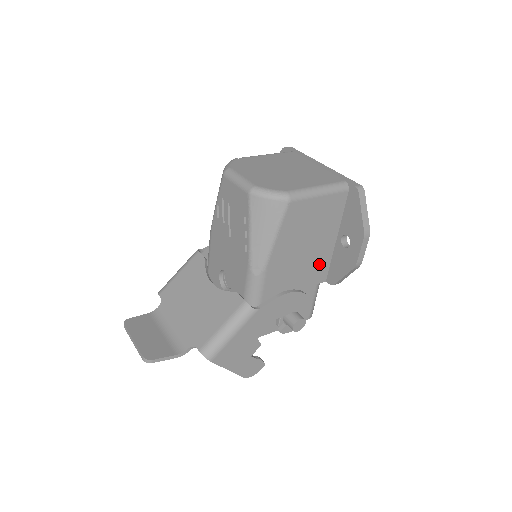
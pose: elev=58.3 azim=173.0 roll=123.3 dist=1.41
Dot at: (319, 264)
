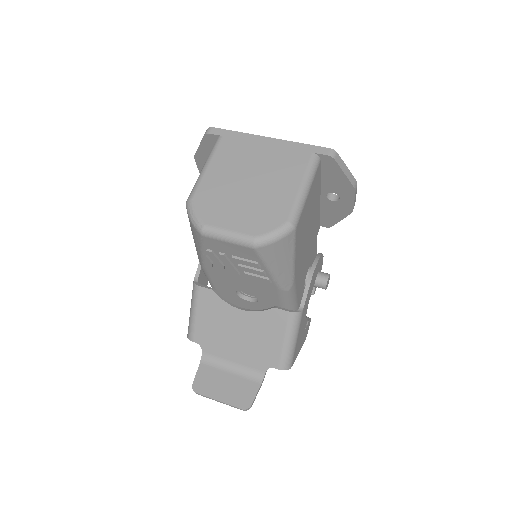
Dot at: (315, 225)
